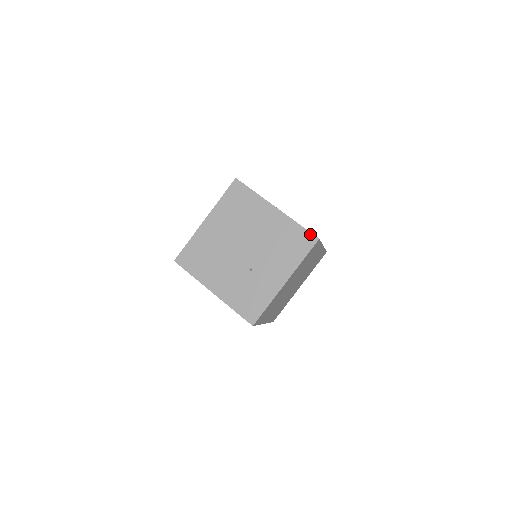
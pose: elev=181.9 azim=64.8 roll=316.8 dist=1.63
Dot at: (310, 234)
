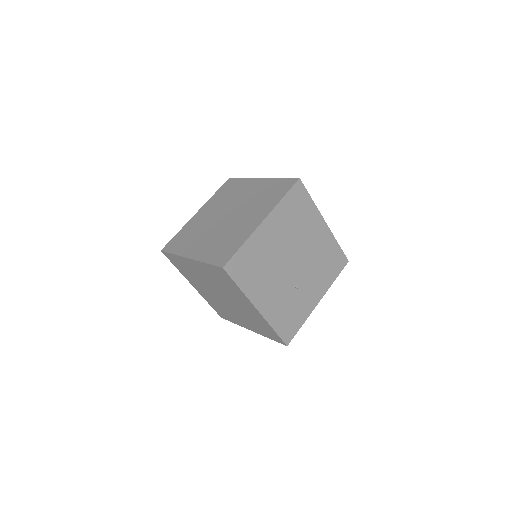
Dot at: (344, 255)
